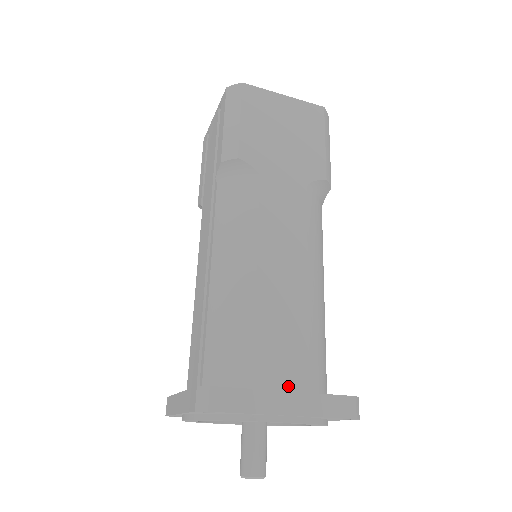
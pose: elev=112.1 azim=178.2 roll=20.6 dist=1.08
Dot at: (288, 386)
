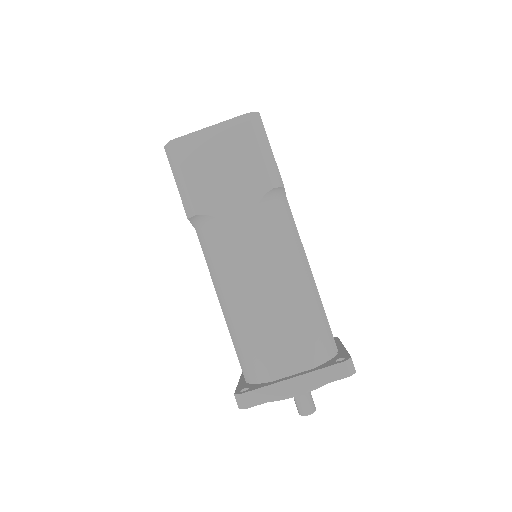
Dot at: (295, 370)
